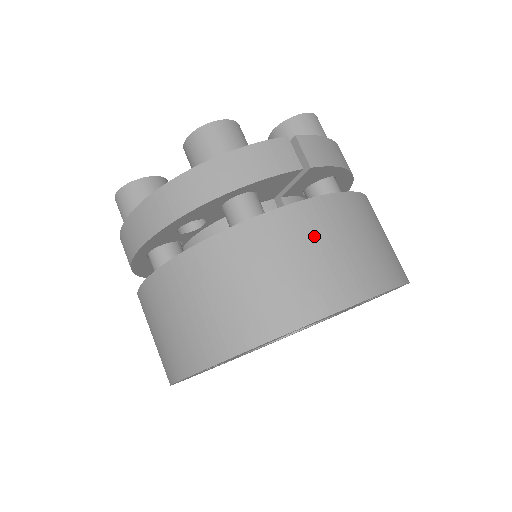
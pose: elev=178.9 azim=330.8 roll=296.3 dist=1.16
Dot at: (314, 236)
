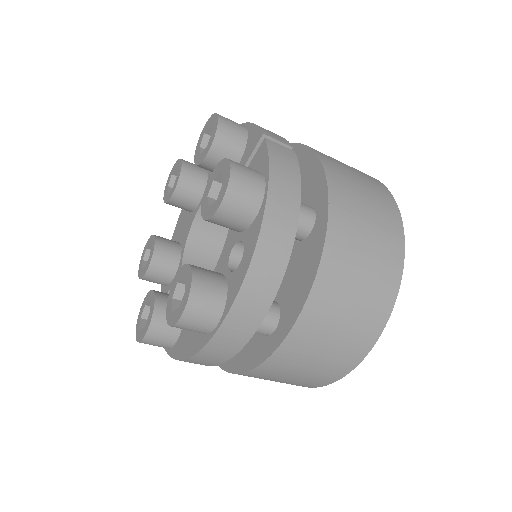
Dot at: (351, 185)
